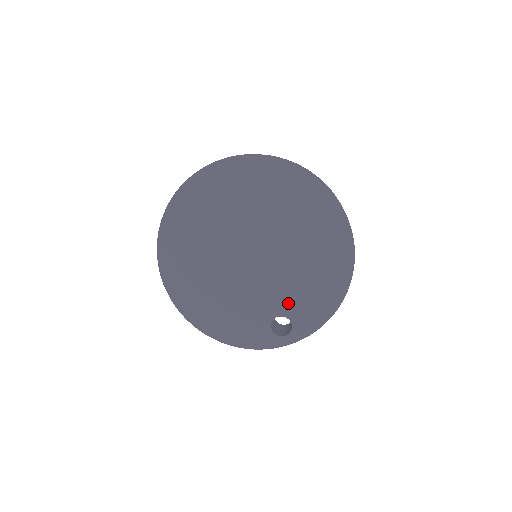
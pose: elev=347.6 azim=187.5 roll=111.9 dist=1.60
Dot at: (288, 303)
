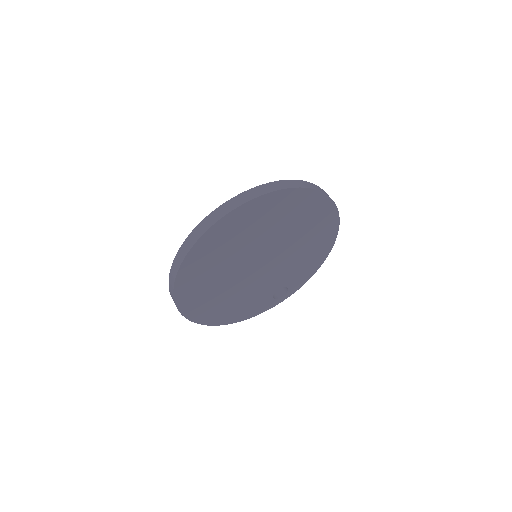
Dot at: (287, 278)
